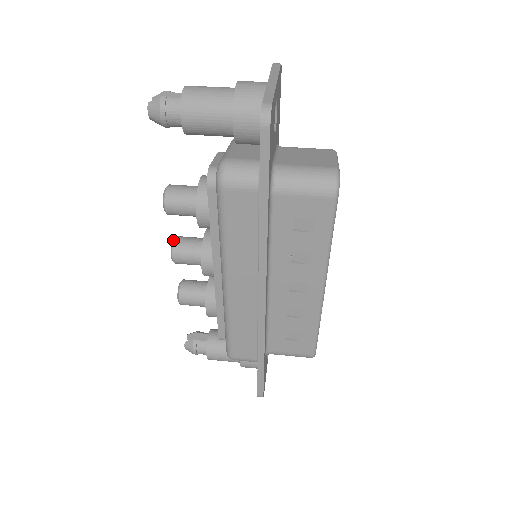
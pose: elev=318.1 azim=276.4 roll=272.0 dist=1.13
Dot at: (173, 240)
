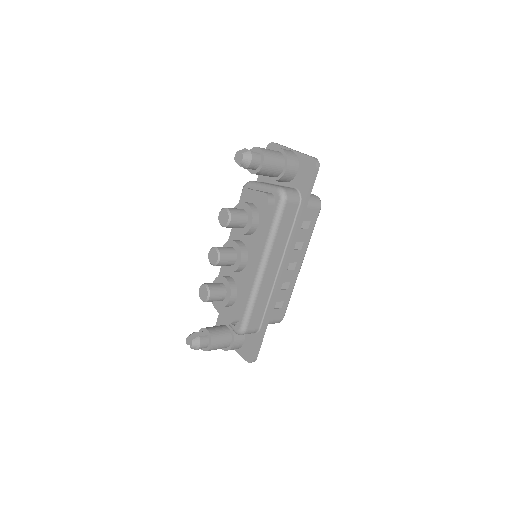
Dot at: (216, 248)
